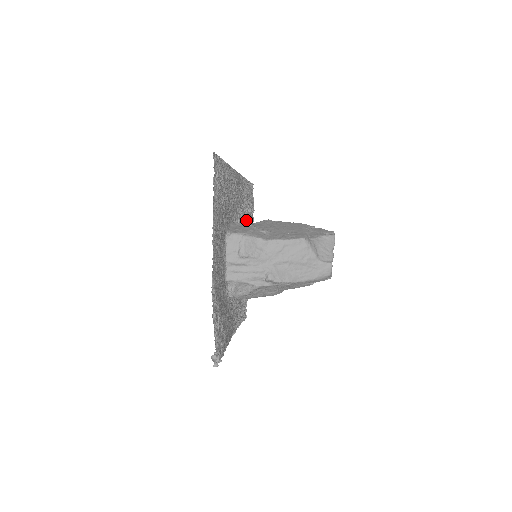
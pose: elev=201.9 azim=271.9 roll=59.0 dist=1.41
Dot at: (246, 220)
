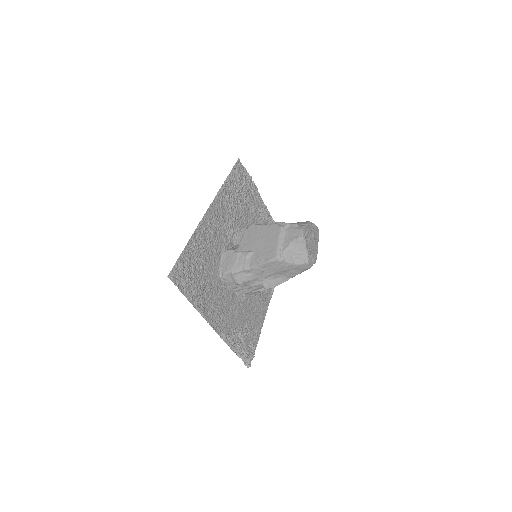
Dot at: (244, 203)
